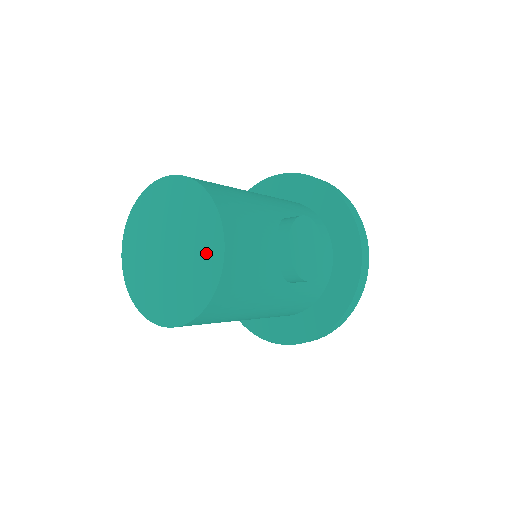
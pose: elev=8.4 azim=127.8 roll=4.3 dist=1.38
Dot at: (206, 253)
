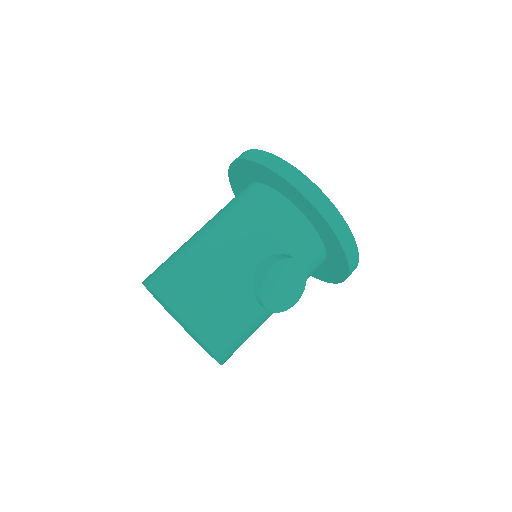
Dot at: (203, 345)
